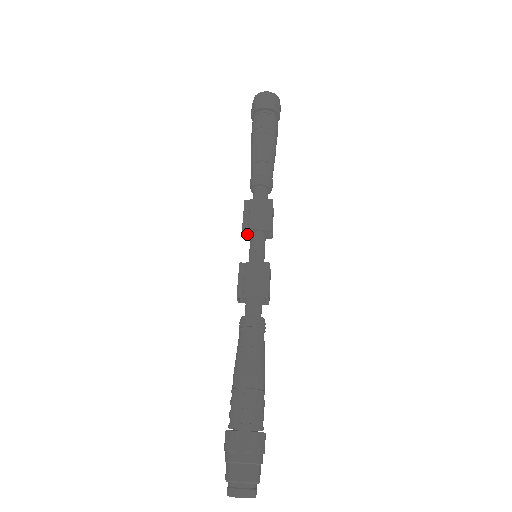
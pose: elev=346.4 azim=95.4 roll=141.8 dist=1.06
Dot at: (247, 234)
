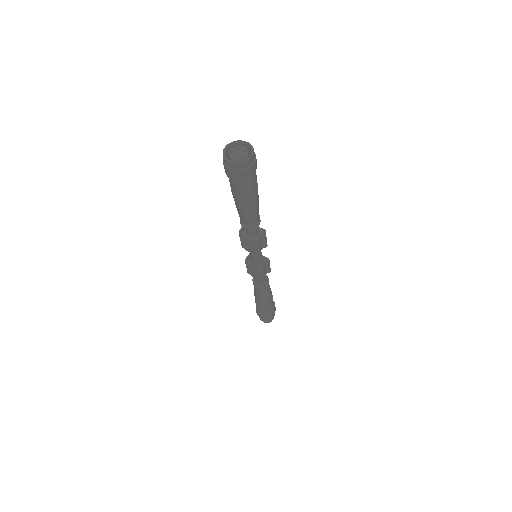
Dot at: occluded
